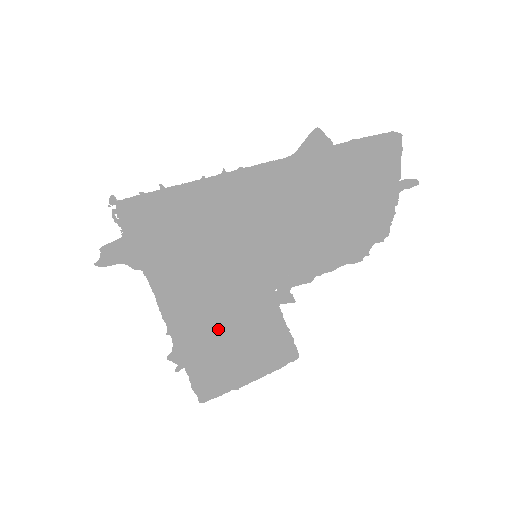
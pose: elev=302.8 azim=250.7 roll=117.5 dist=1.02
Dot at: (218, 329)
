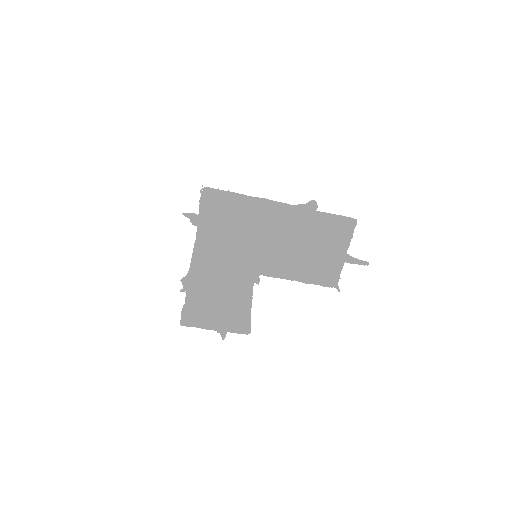
Dot at: (213, 277)
